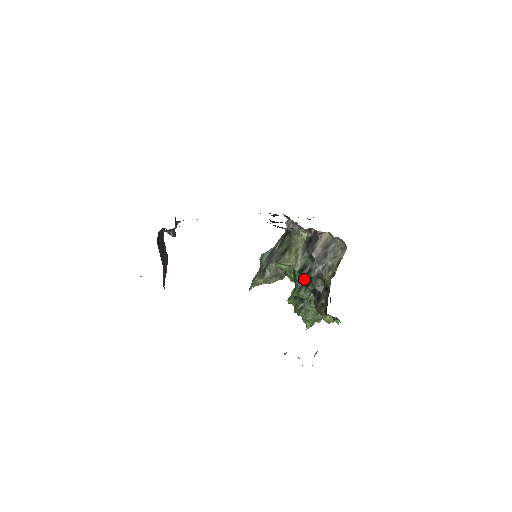
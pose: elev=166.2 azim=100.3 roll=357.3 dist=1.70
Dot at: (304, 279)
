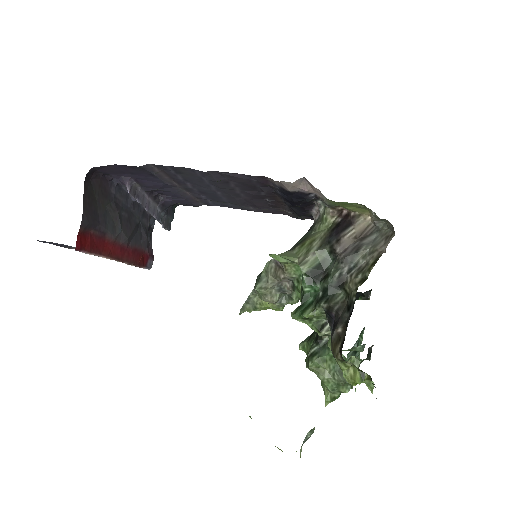
Dot at: (317, 291)
